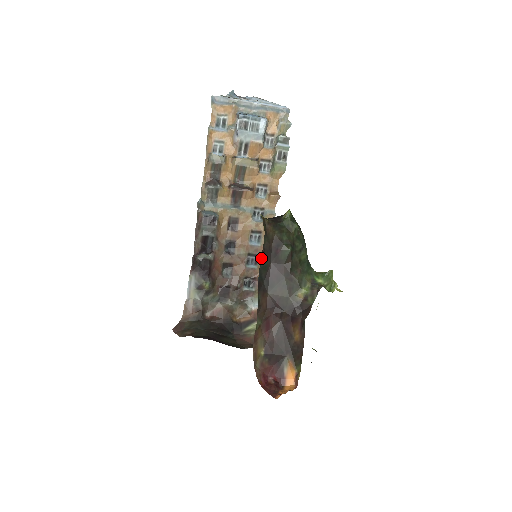
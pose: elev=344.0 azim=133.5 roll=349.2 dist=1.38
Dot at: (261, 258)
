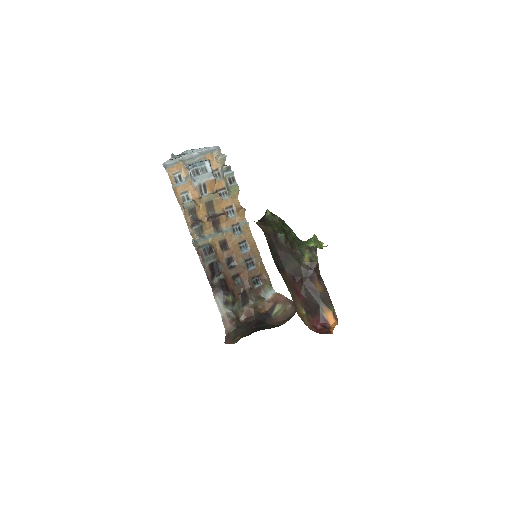
Dot at: occluded
